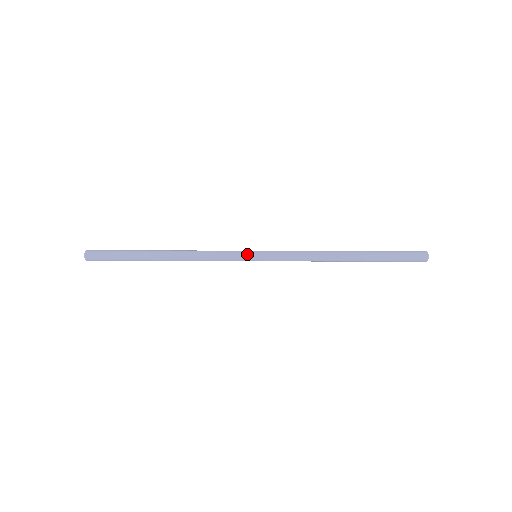
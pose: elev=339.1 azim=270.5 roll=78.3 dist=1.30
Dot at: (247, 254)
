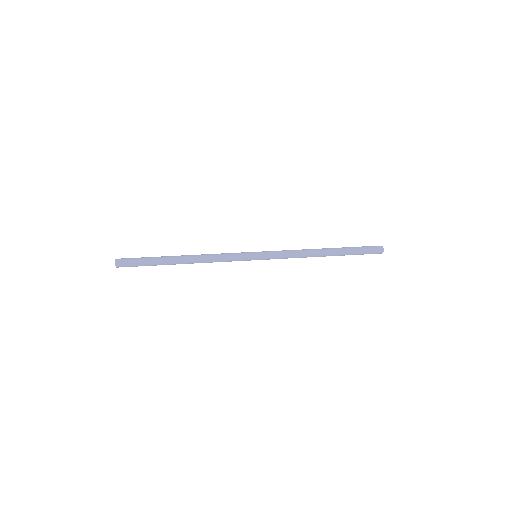
Dot at: (249, 254)
